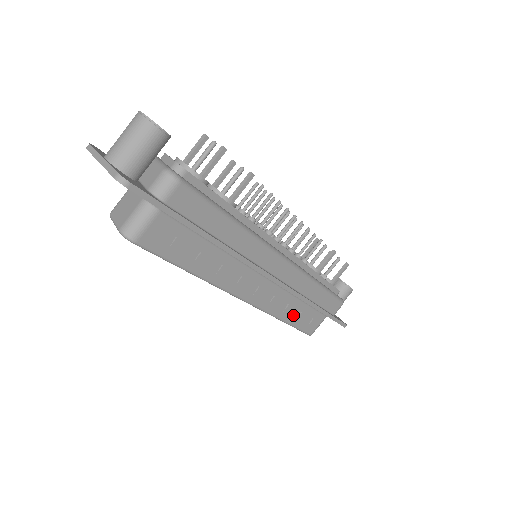
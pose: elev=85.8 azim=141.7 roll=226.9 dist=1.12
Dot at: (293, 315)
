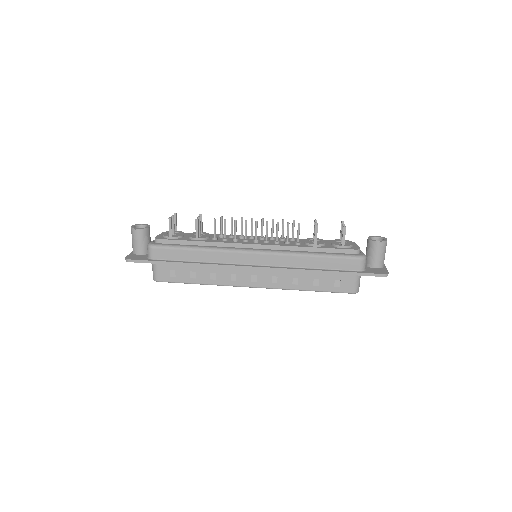
Dot at: (312, 284)
